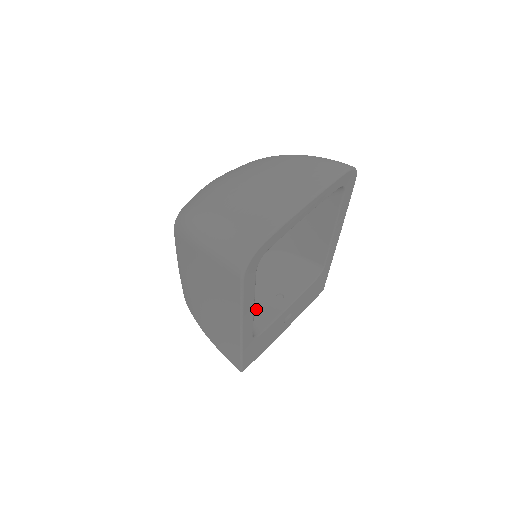
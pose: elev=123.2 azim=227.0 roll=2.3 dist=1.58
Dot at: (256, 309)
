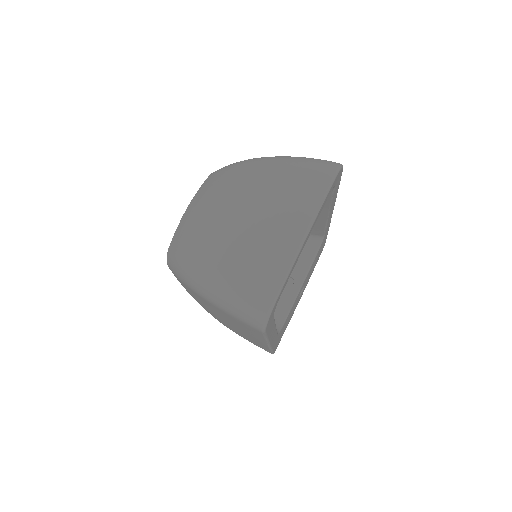
Dot at: occluded
